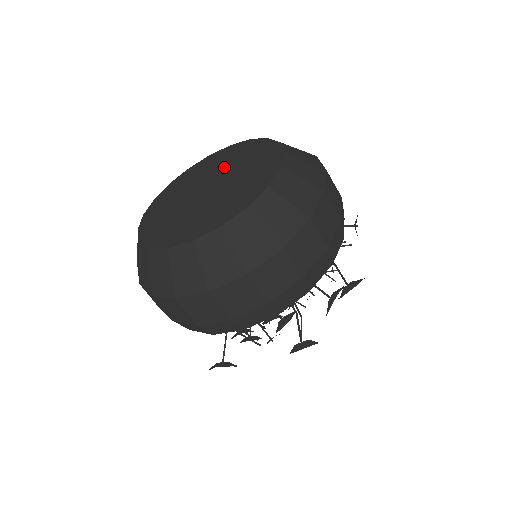
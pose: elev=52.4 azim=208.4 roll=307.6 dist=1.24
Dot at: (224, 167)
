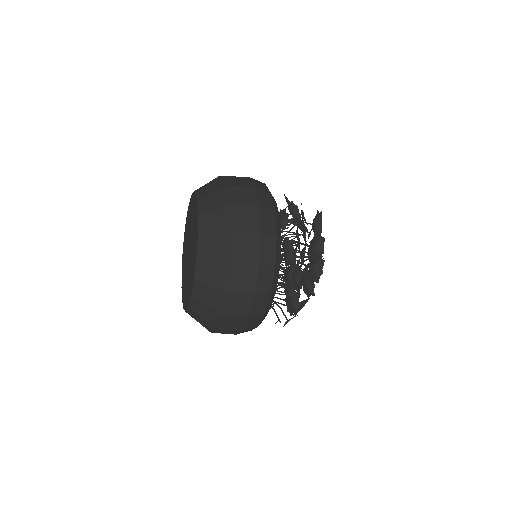
Dot at: (192, 237)
